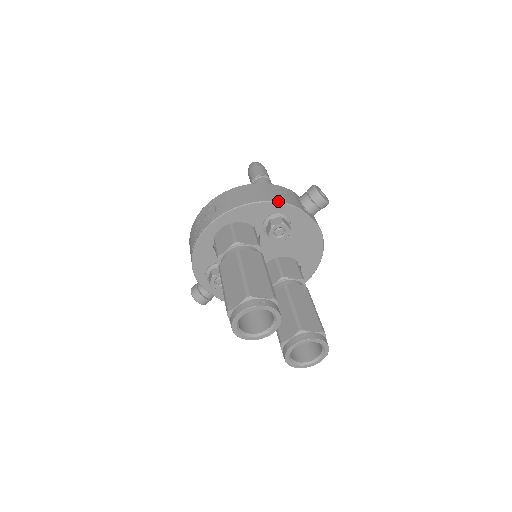
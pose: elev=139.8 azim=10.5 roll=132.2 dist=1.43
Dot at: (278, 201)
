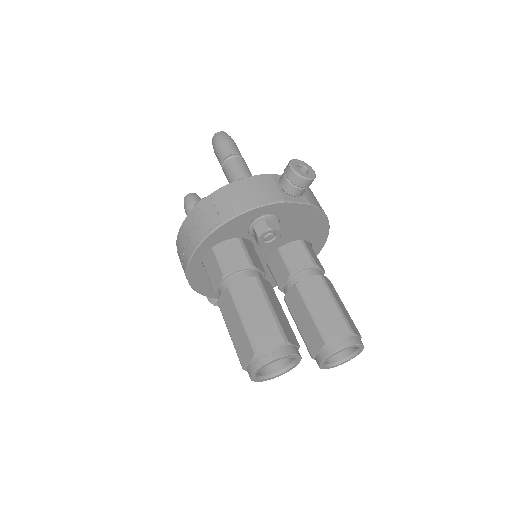
Dot at: (254, 207)
